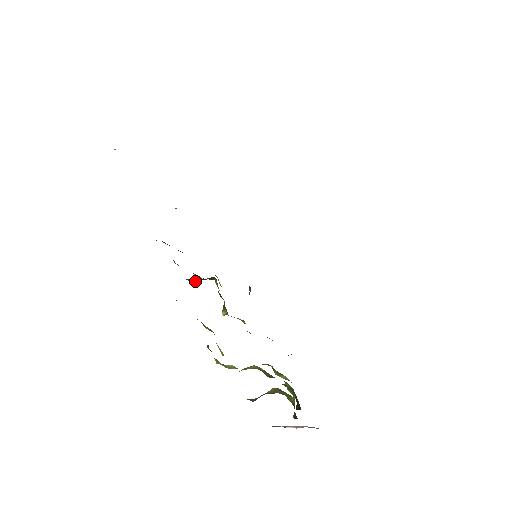
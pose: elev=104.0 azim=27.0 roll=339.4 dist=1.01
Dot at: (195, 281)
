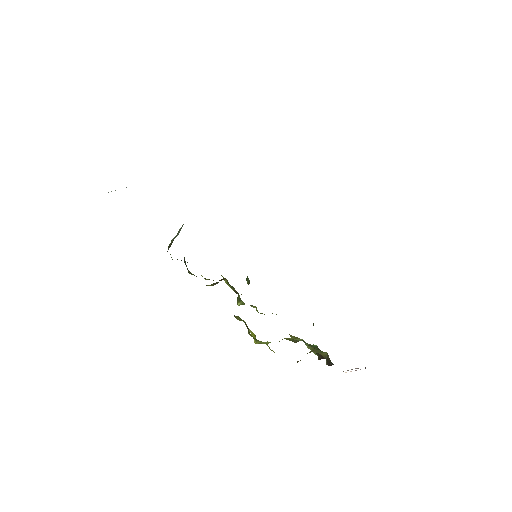
Dot at: (213, 285)
